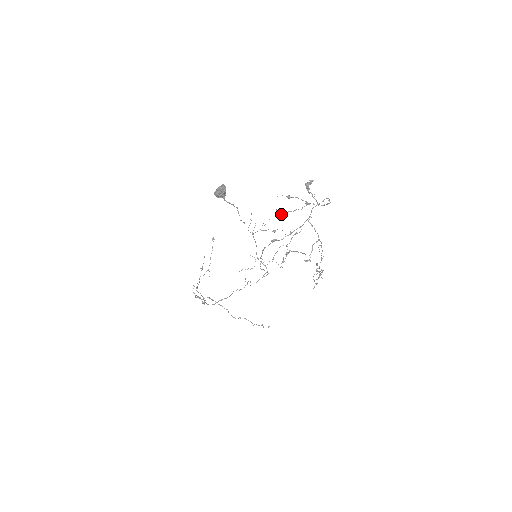
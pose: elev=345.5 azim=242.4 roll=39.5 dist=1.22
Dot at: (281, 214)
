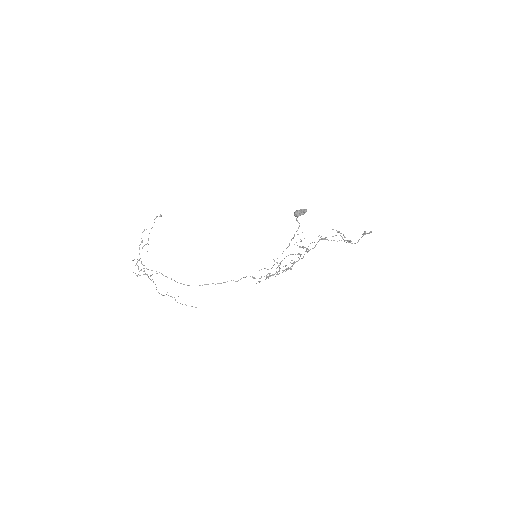
Dot at: (321, 239)
